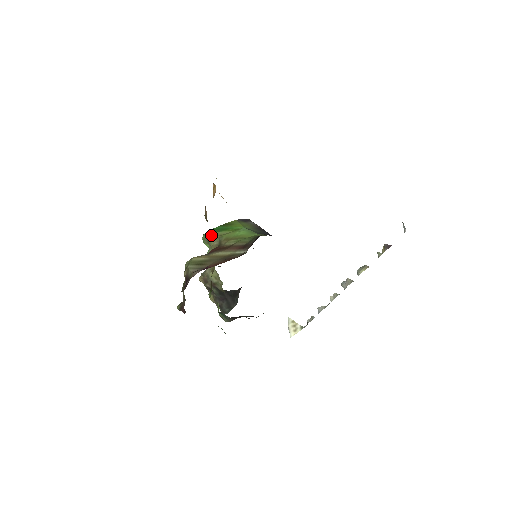
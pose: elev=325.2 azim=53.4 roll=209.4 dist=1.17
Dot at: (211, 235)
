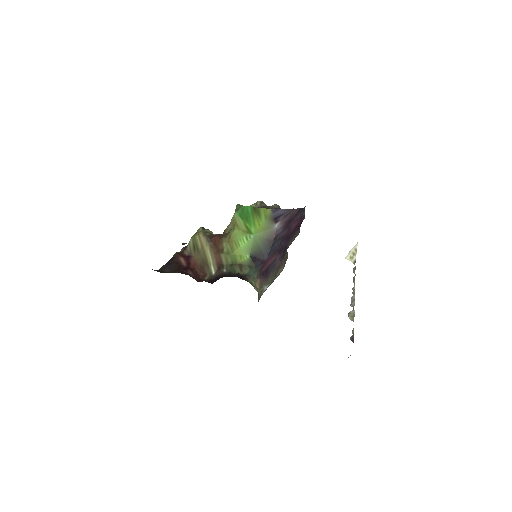
Dot at: (234, 216)
